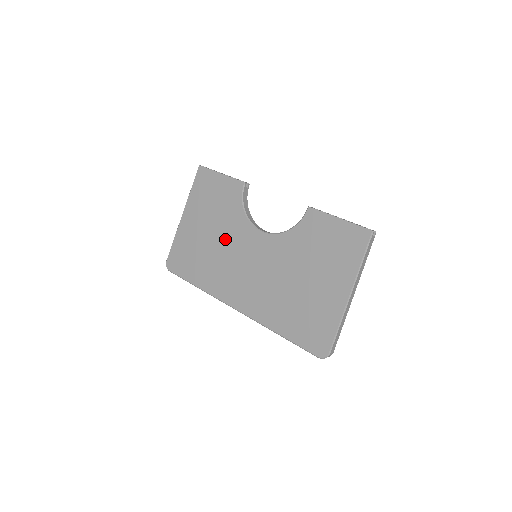
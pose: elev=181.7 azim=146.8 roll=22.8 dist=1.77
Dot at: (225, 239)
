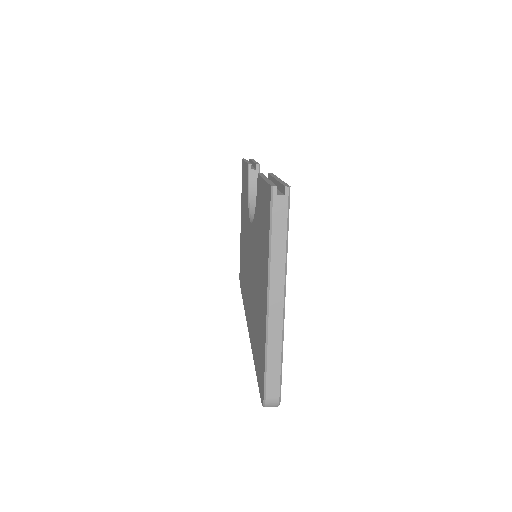
Dot at: (245, 239)
